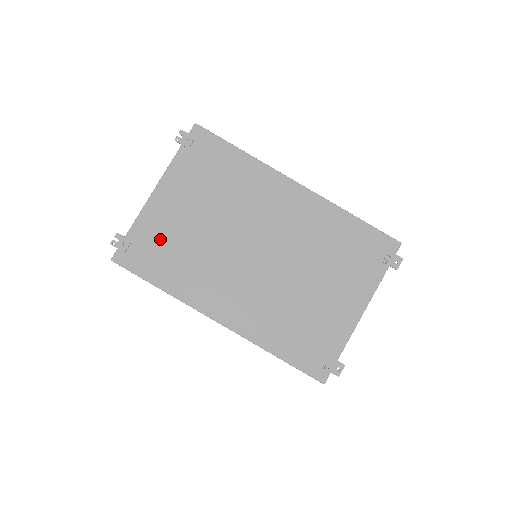
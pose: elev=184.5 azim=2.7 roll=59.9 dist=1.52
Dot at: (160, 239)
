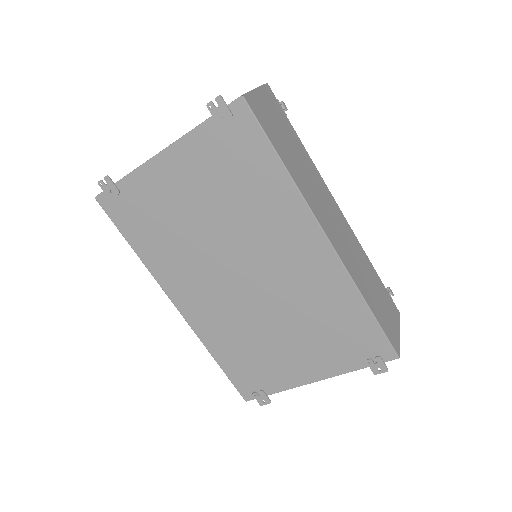
Dot at: (149, 207)
